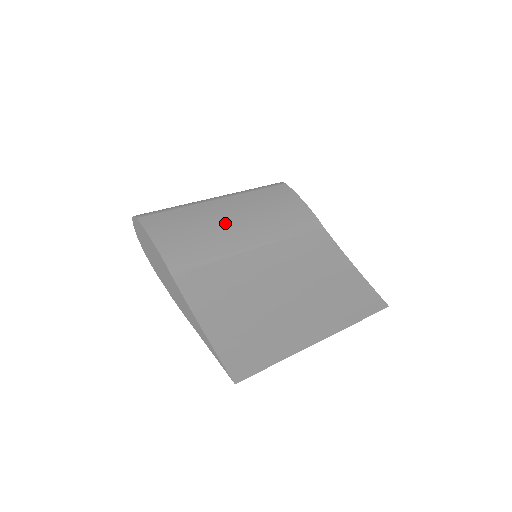
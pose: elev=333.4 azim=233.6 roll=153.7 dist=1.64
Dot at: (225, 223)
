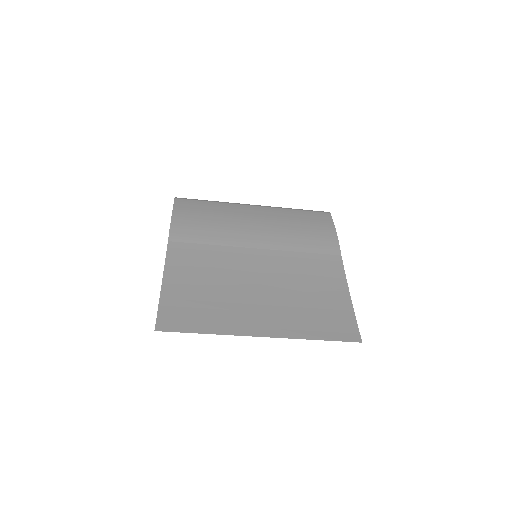
Dot at: (243, 222)
